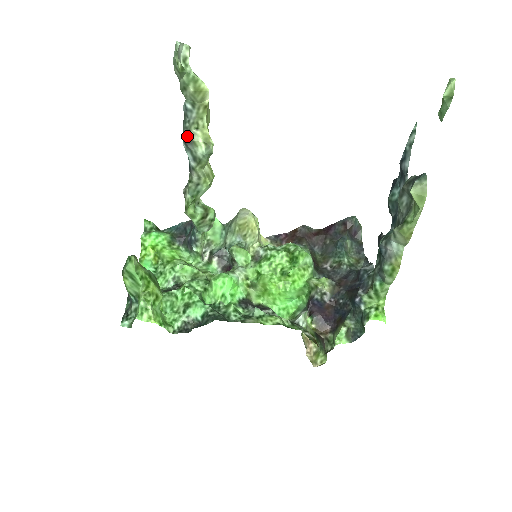
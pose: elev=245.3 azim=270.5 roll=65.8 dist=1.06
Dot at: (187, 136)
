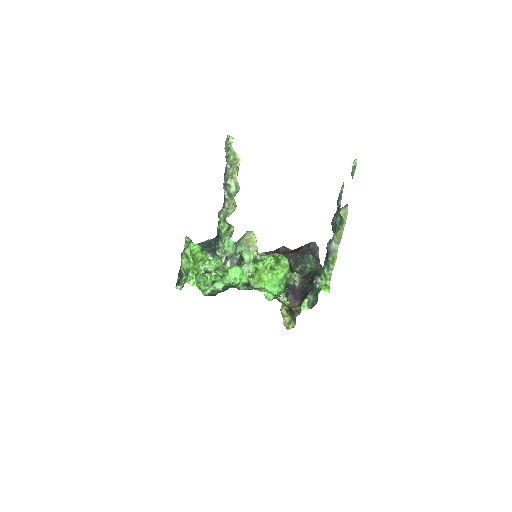
Dot at: (226, 182)
